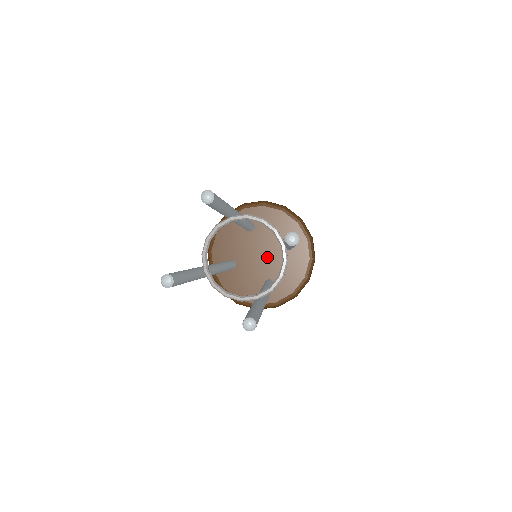
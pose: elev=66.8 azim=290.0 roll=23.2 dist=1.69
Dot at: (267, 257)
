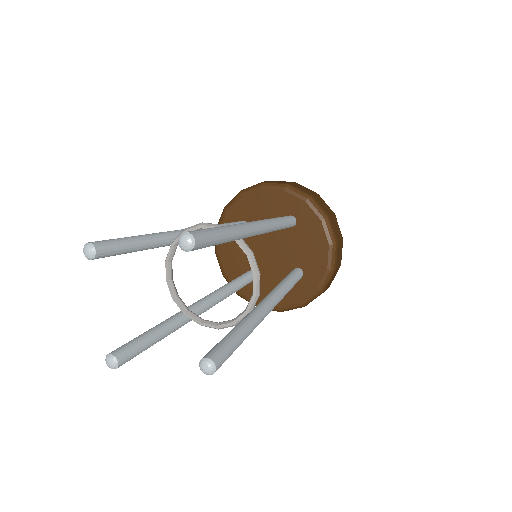
Dot at: (278, 247)
